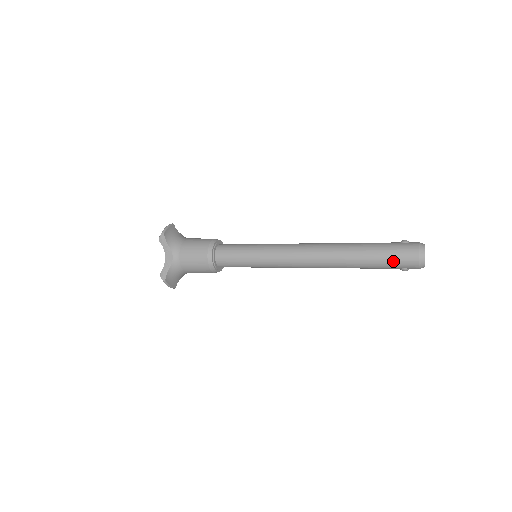
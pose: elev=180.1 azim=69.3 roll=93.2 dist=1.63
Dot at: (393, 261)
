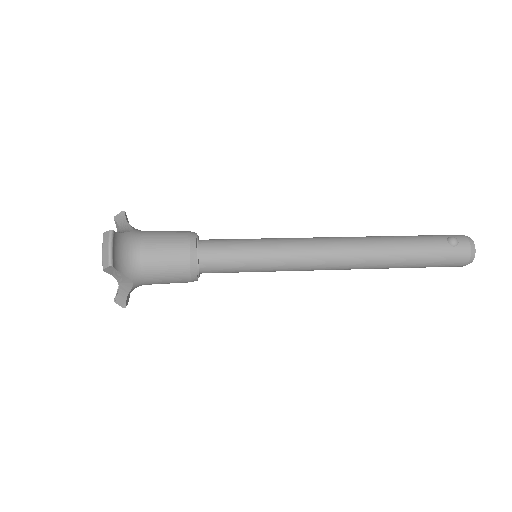
Dot at: occluded
